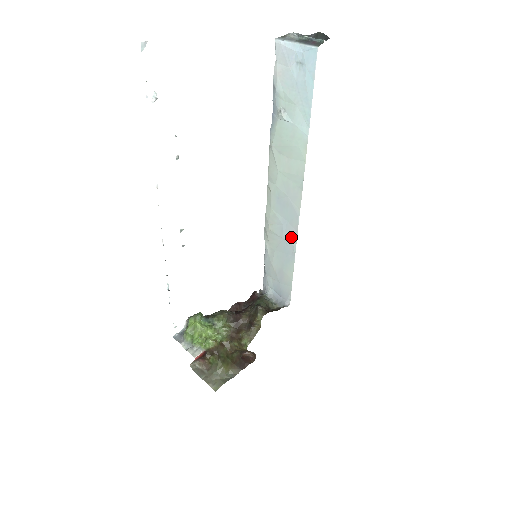
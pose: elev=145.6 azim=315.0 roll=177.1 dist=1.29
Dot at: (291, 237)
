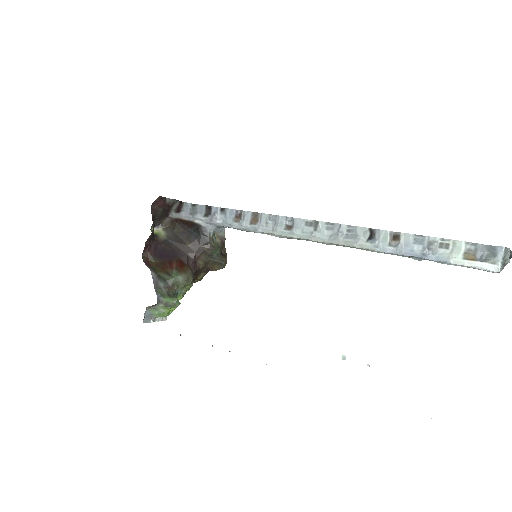
Dot at: occluded
